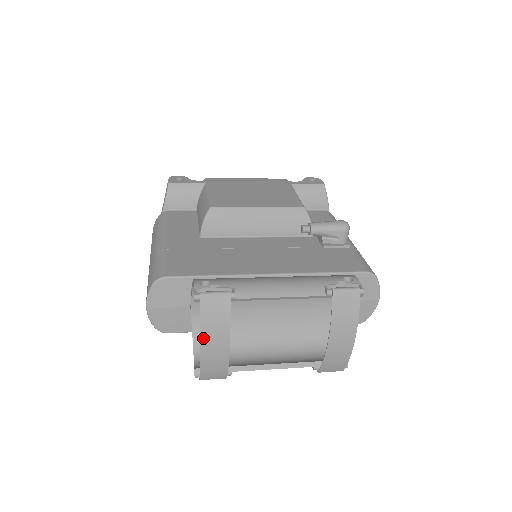
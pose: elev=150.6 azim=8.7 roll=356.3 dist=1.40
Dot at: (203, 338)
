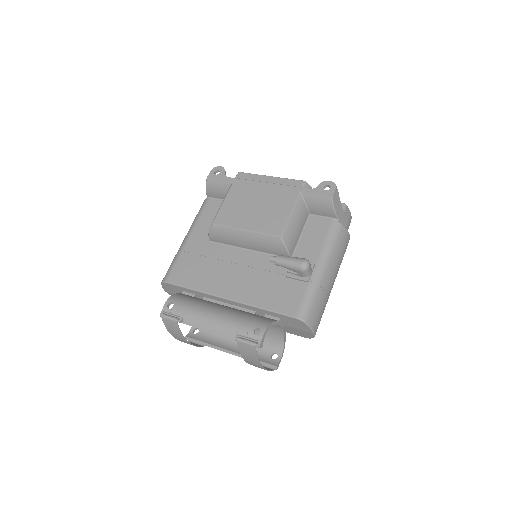
Dot at: (171, 334)
